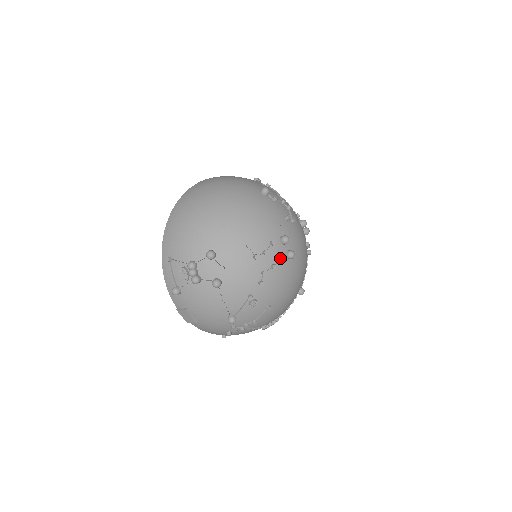
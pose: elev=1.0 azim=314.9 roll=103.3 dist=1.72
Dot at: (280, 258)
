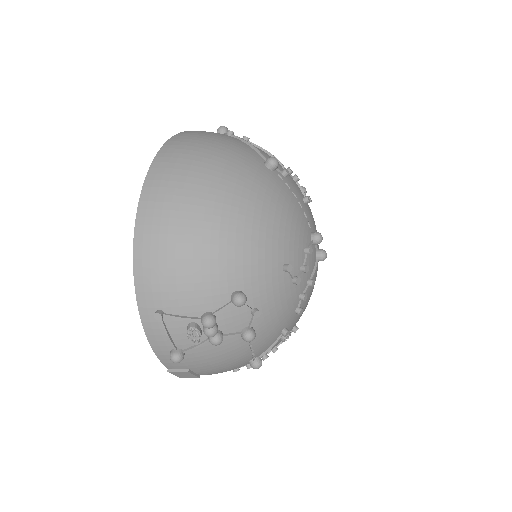
Dot at: (313, 266)
